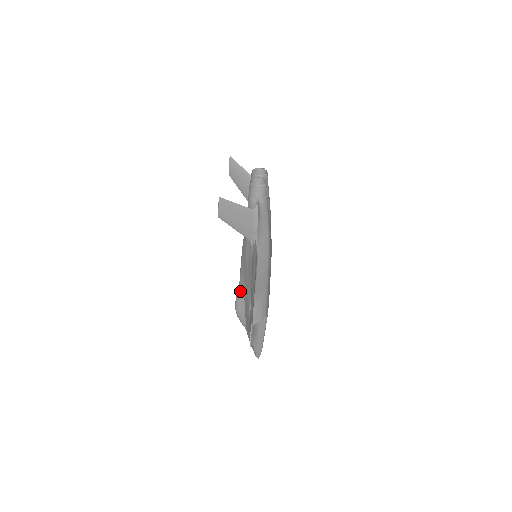
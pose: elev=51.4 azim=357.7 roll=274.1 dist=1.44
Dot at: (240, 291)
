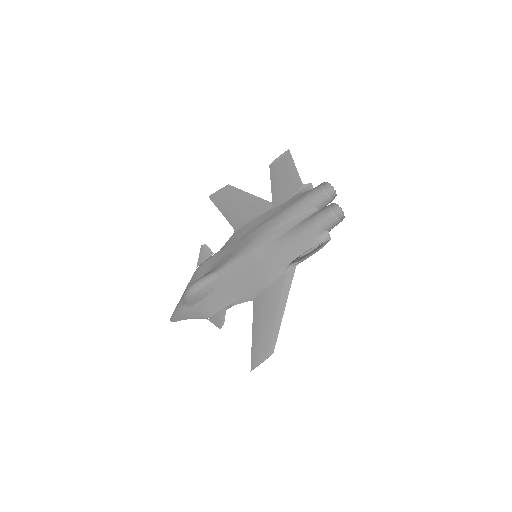
Dot at: (213, 282)
